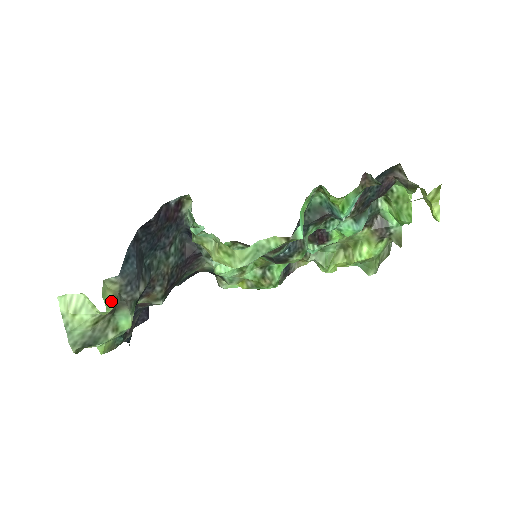
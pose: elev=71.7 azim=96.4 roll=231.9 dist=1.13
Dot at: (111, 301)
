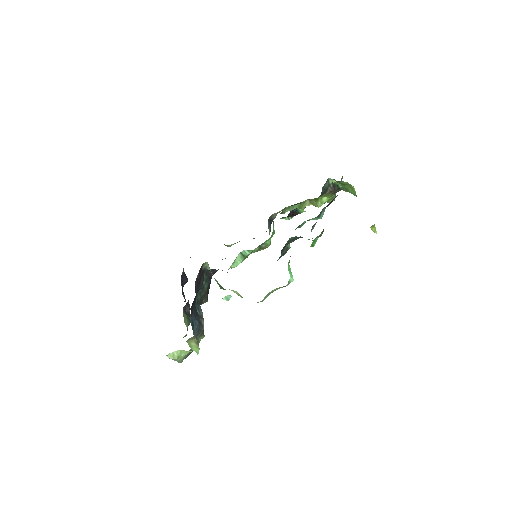
Dot at: (196, 347)
